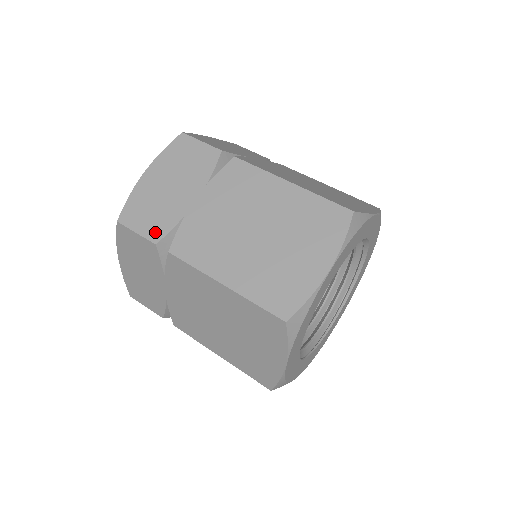
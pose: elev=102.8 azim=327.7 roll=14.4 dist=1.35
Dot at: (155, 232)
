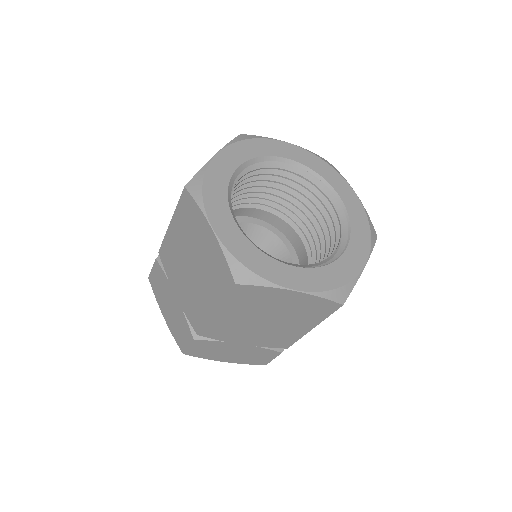
Dot at: (188, 335)
